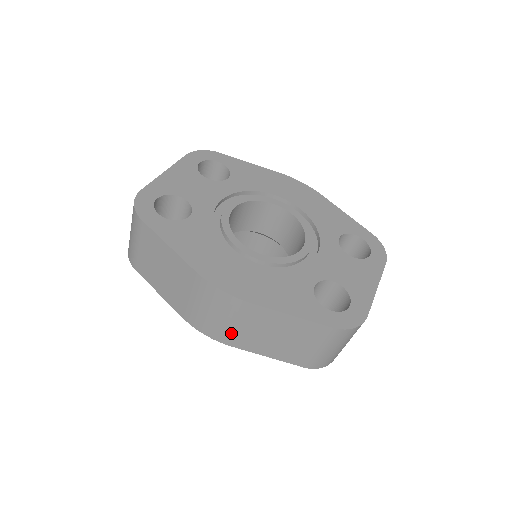
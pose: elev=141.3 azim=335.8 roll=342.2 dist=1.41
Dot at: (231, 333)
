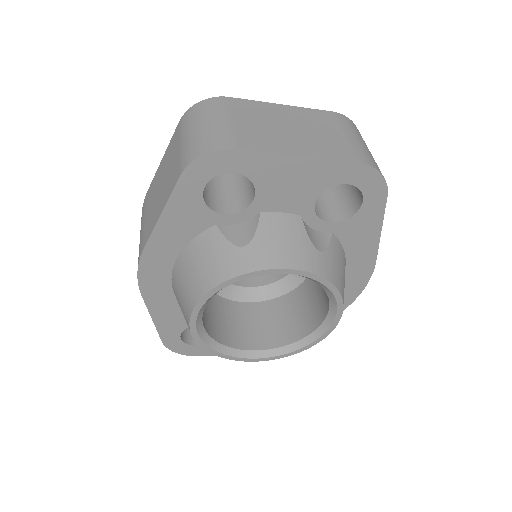
Dot at: (143, 236)
